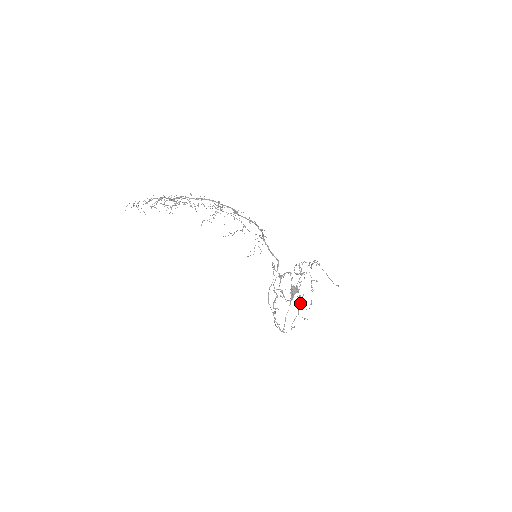
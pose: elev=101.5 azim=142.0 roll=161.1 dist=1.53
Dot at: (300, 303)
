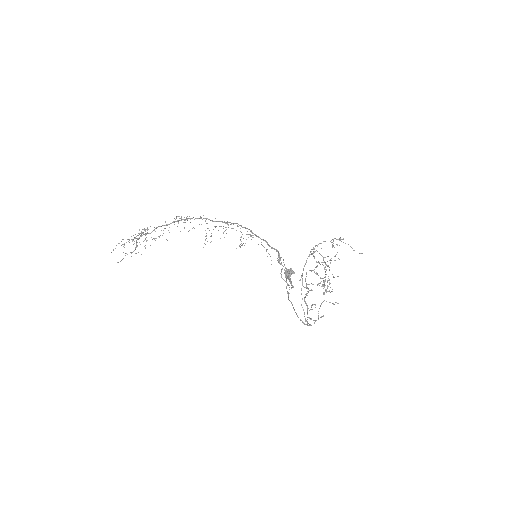
Dot at: occluded
